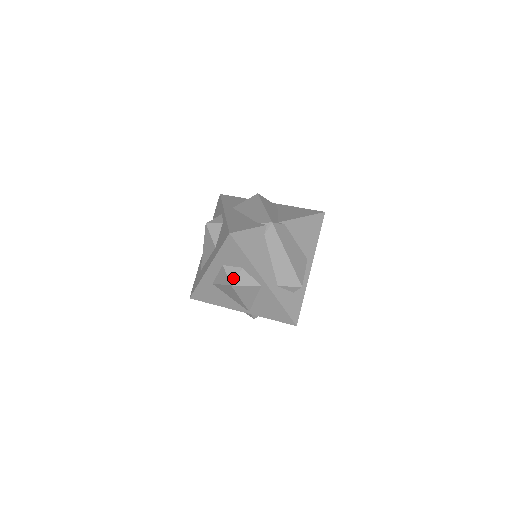
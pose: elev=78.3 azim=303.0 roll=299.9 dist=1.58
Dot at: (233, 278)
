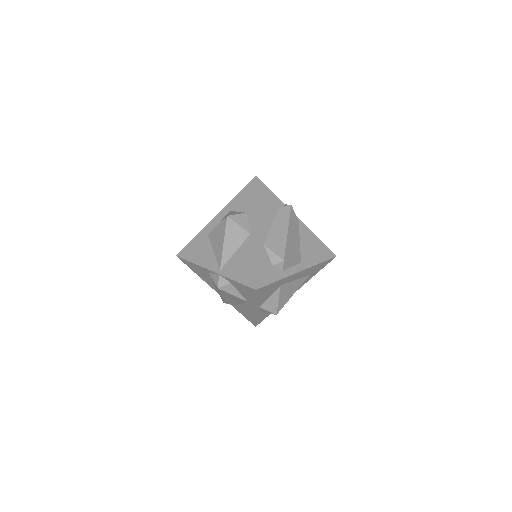
Dot at: (233, 214)
